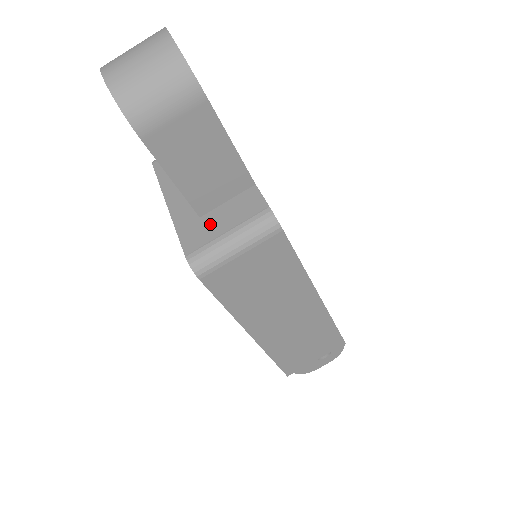
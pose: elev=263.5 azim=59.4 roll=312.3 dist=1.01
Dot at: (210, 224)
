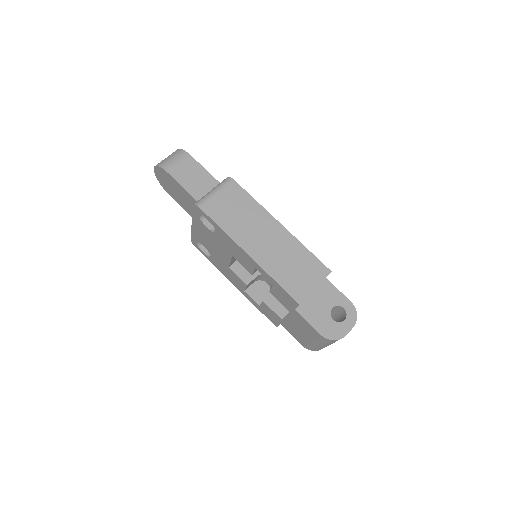
Dot at: occluded
